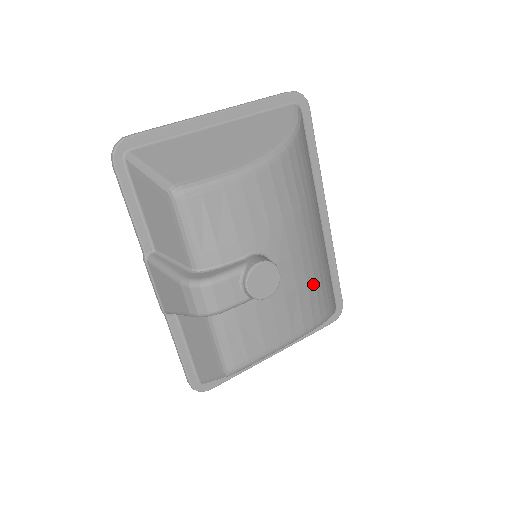
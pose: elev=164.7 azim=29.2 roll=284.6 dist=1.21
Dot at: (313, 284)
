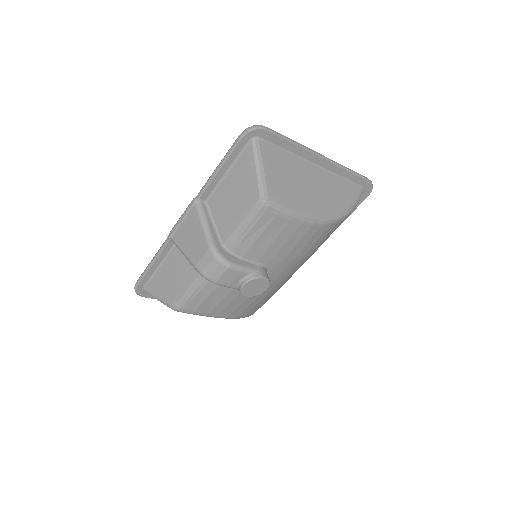
Dot at: (267, 297)
